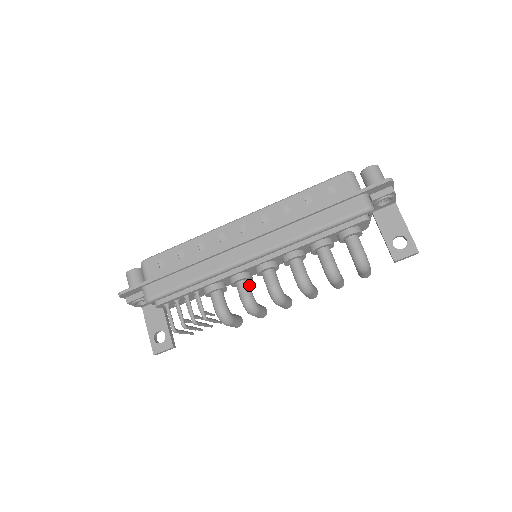
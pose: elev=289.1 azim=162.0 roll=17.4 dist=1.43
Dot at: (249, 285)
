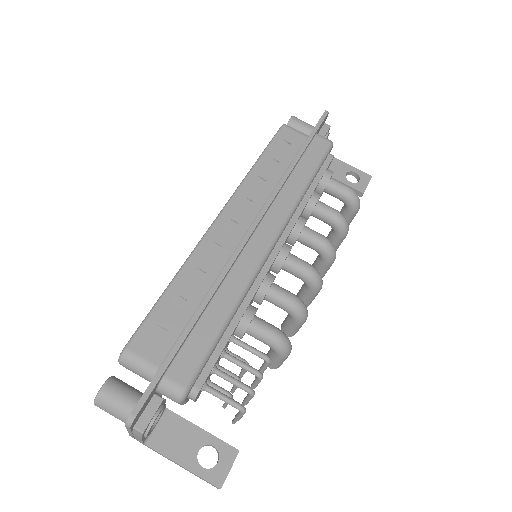
Dot at: (280, 287)
